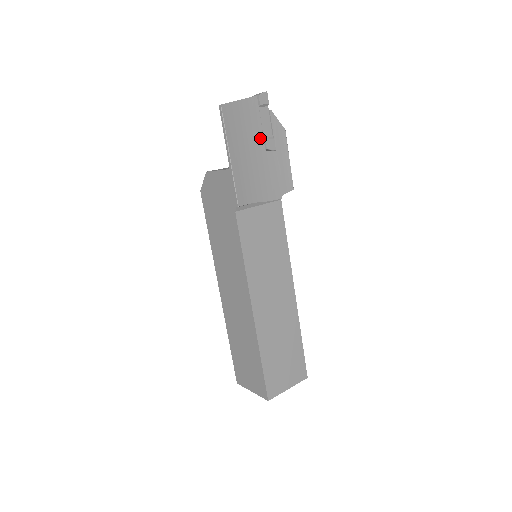
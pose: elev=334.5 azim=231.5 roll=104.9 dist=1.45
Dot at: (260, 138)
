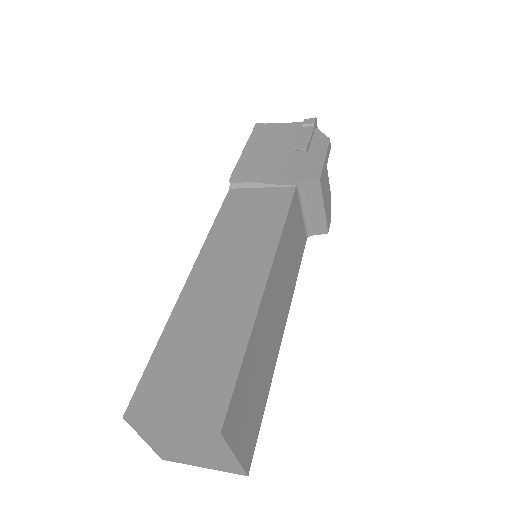
Dot at: (292, 144)
